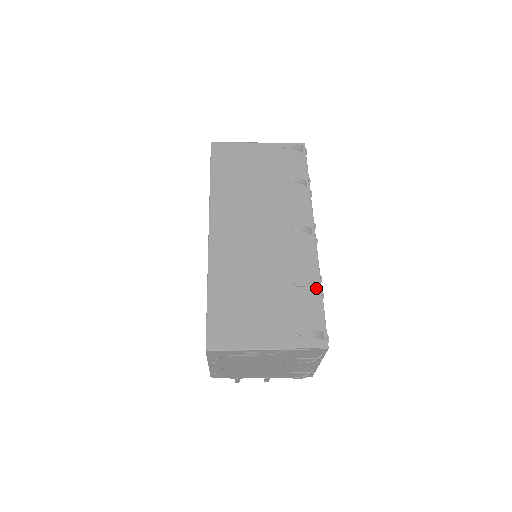
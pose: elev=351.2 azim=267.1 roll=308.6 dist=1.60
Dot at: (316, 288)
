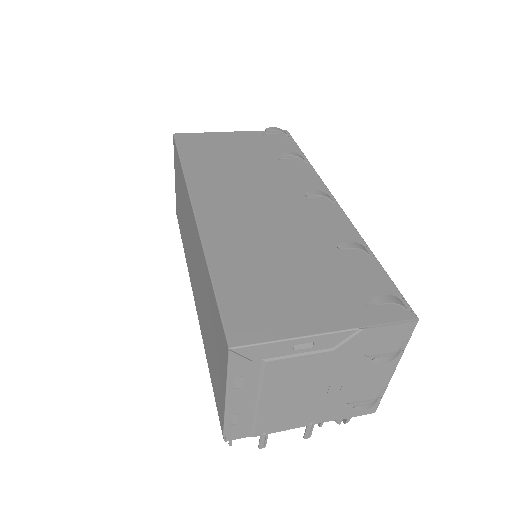
Dot at: (366, 251)
